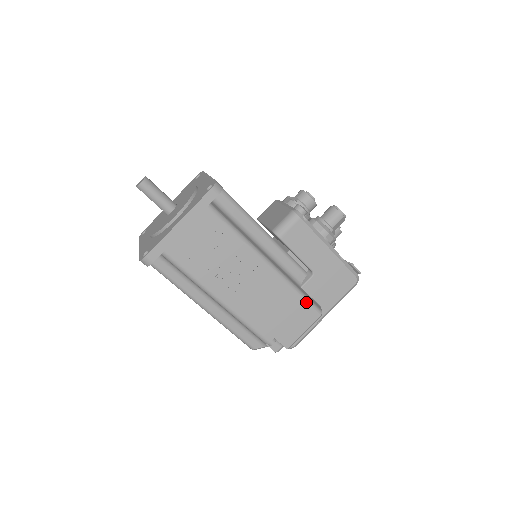
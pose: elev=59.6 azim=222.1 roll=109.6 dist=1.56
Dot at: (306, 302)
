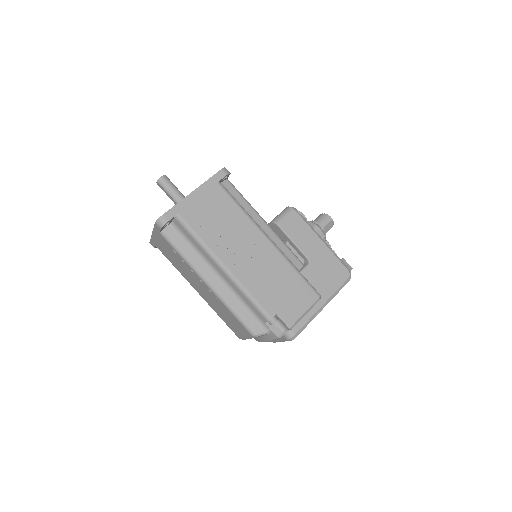
Dot at: (305, 281)
